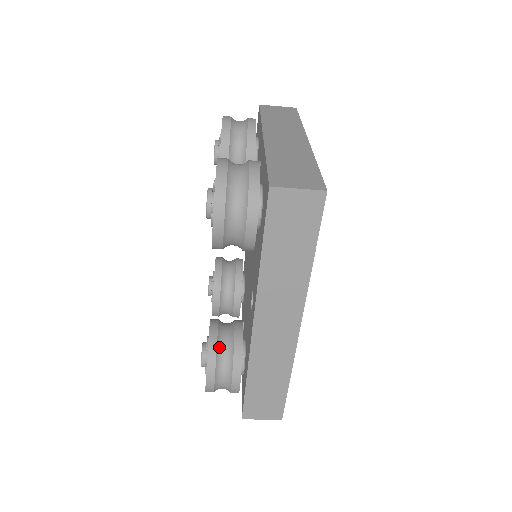
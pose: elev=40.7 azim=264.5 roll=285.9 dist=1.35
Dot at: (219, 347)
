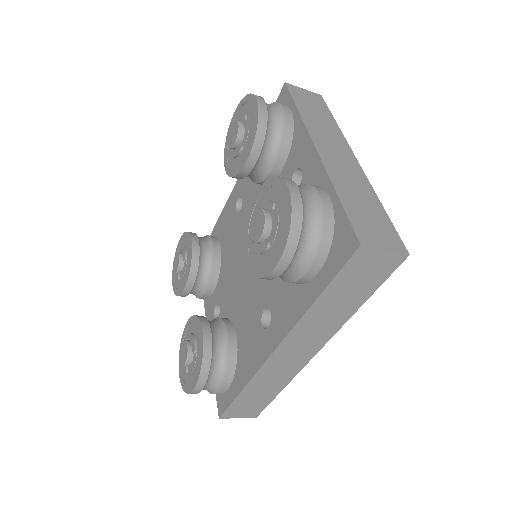
Dot at: (213, 355)
